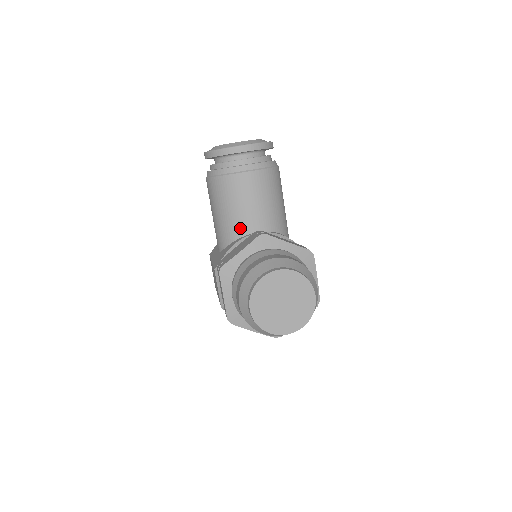
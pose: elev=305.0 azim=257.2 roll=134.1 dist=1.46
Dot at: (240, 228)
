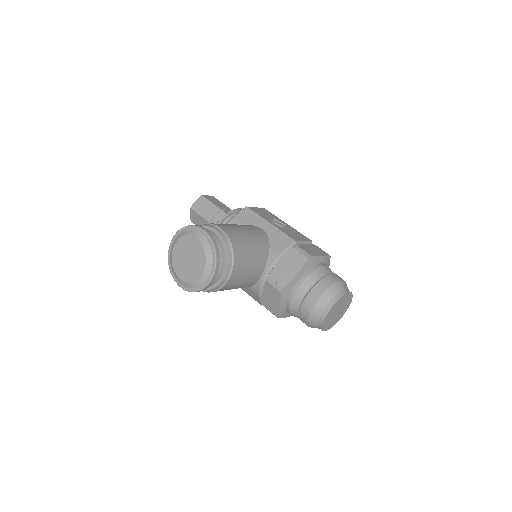
Dot at: (251, 284)
